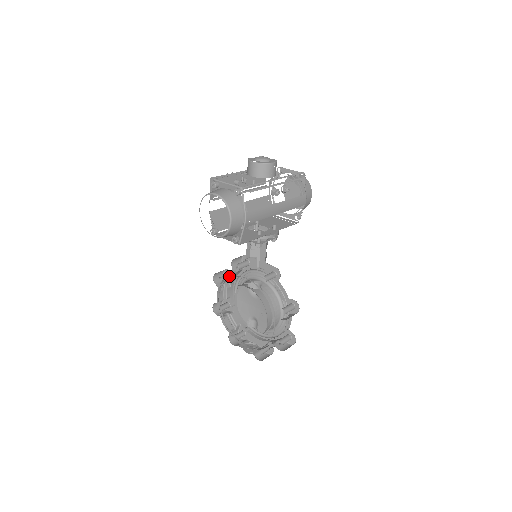
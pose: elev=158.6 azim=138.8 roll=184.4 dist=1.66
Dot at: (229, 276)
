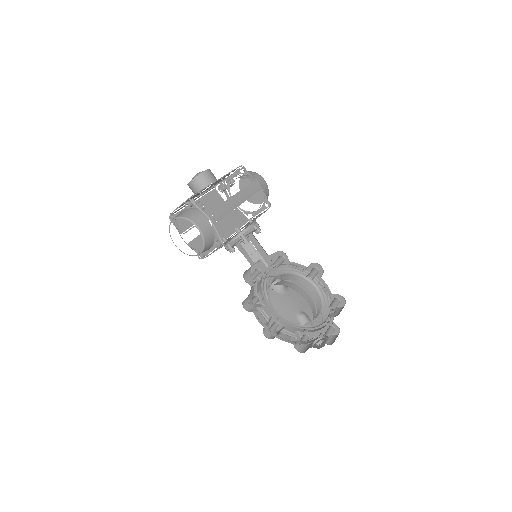
Dot at: (253, 294)
